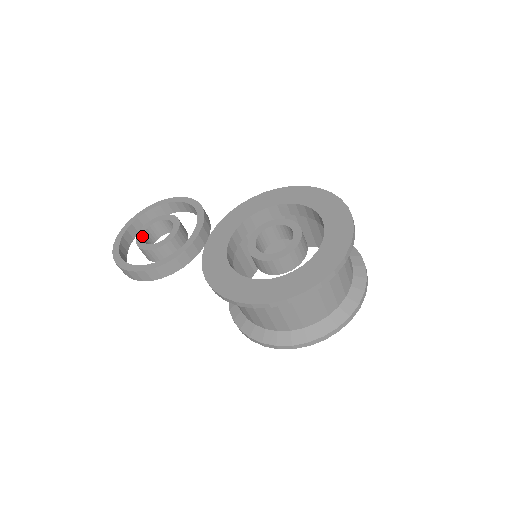
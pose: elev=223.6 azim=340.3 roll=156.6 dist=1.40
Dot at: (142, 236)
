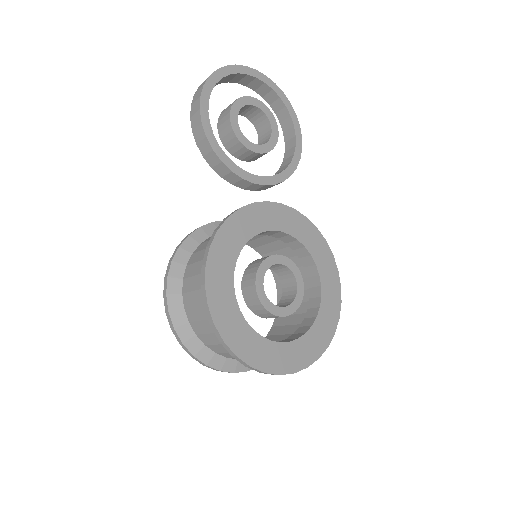
Dot at: (245, 105)
